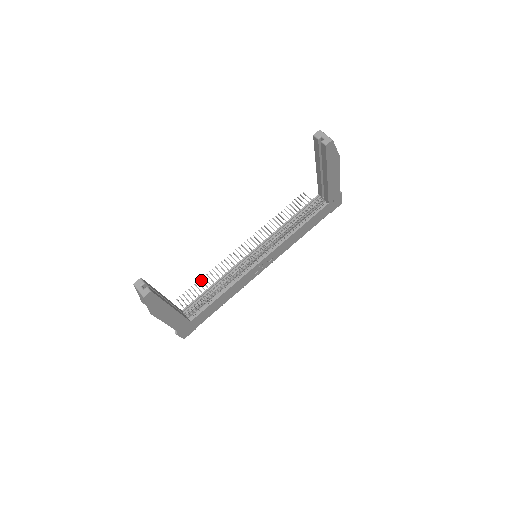
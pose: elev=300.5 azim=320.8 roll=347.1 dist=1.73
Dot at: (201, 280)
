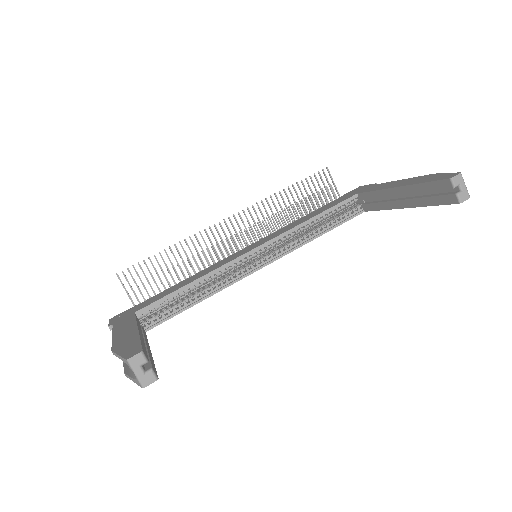
Dot at: (160, 254)
